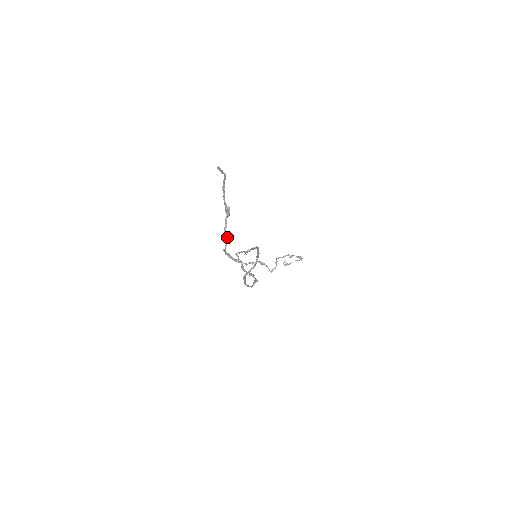
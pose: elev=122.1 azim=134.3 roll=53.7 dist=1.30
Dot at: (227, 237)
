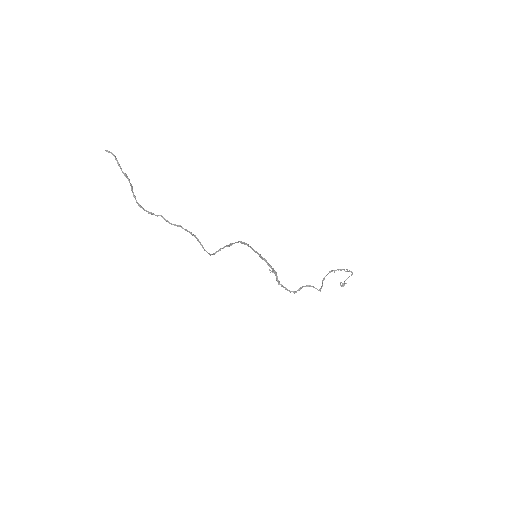
Dot at: occluded
